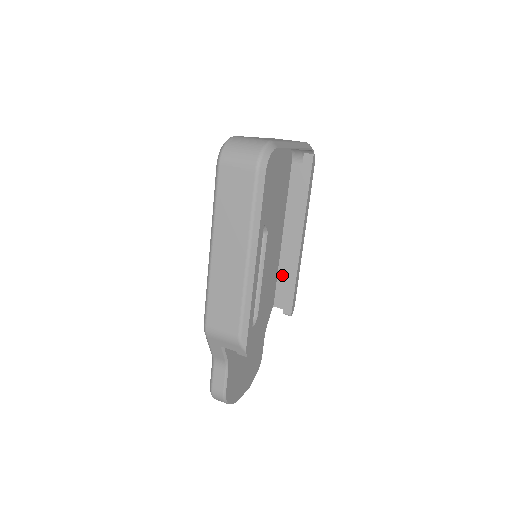
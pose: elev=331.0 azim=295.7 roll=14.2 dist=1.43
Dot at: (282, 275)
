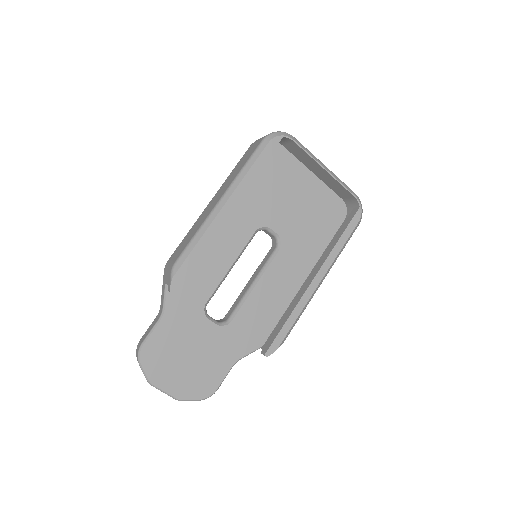
Dot at: occluded
